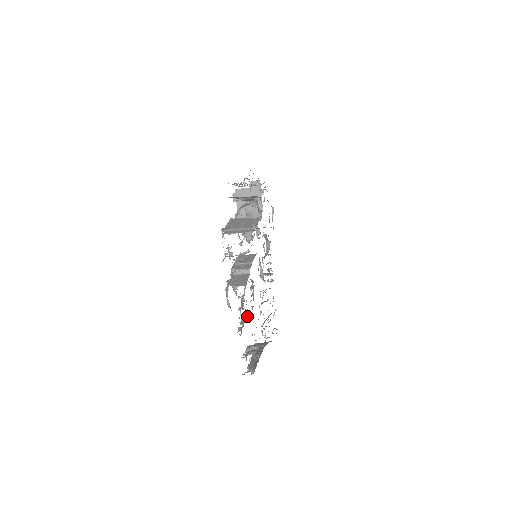
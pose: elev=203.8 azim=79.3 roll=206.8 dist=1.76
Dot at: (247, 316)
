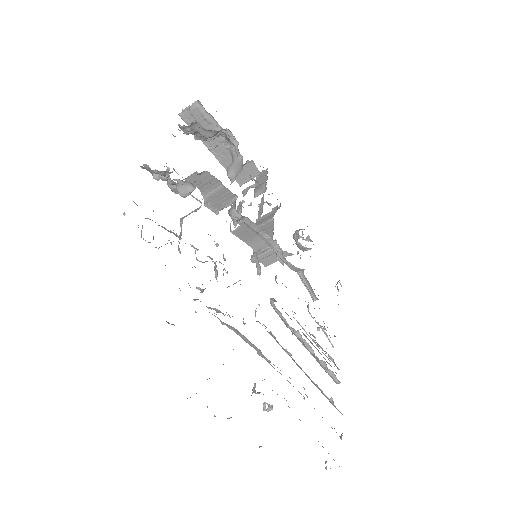
Dot at: occluded
